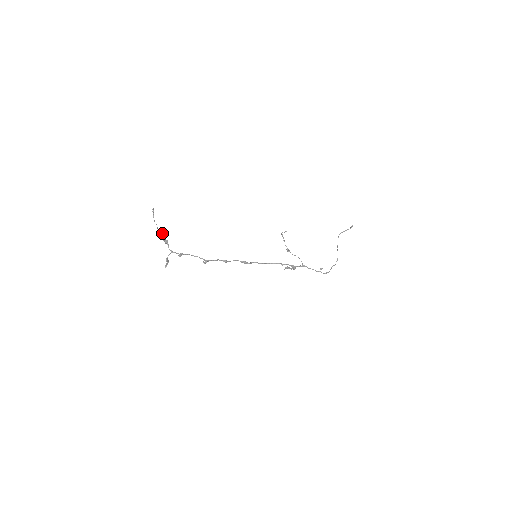
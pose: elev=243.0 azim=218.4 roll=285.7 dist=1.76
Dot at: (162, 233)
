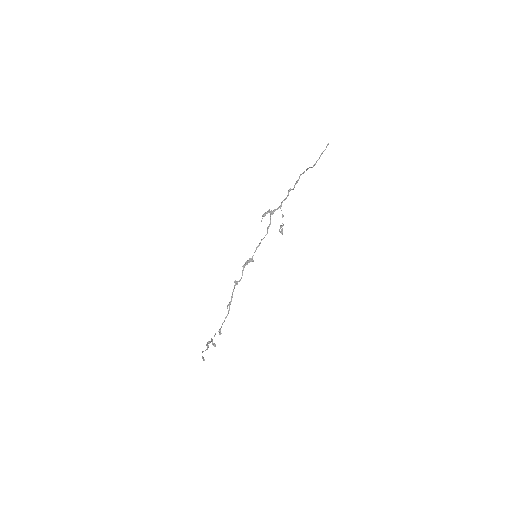
Dot at: occluded
